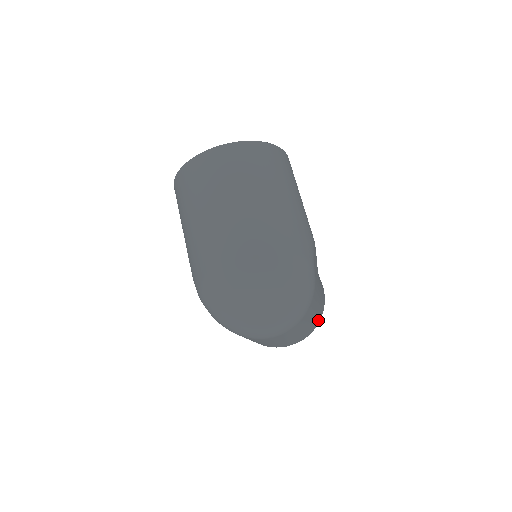
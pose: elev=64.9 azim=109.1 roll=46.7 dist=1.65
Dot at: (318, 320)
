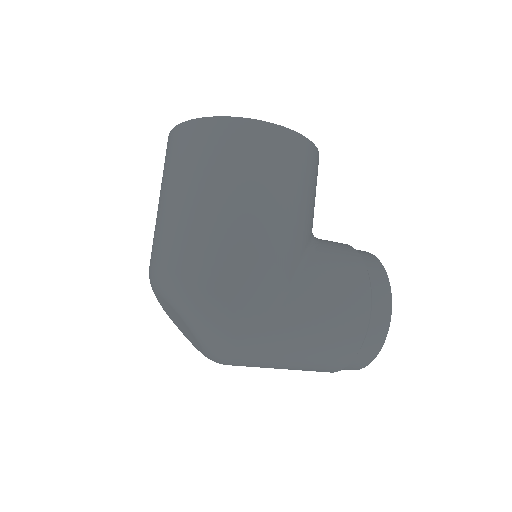
Dot at: (344, 355)
